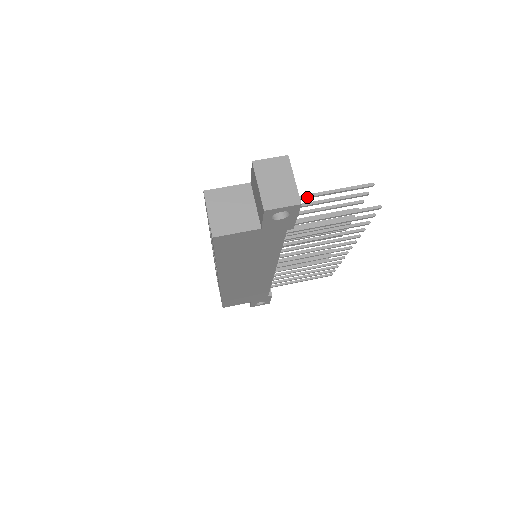
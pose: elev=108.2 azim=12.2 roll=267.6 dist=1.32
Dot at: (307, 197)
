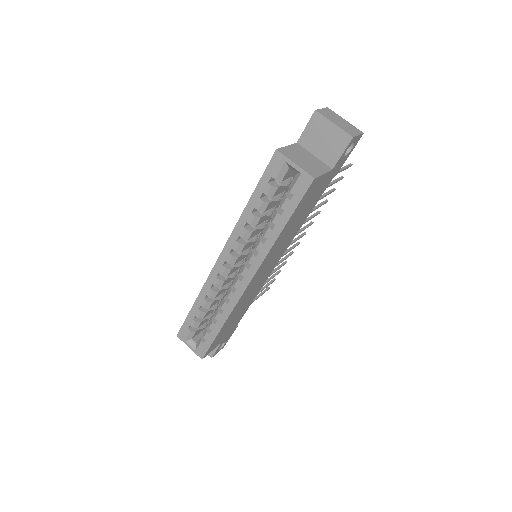
Dot at: occluded
